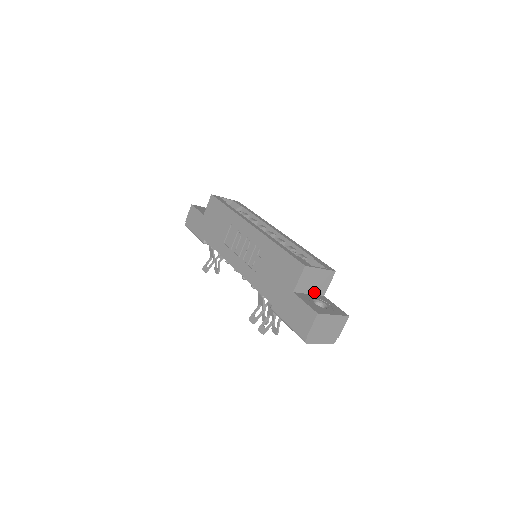
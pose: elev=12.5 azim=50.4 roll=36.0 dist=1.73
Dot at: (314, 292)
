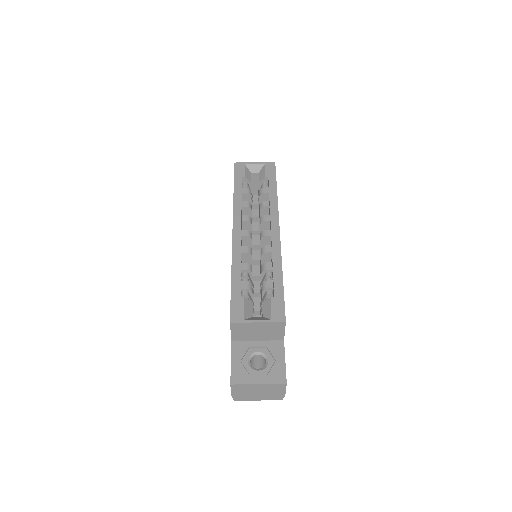
Dot at: (265, 338)
